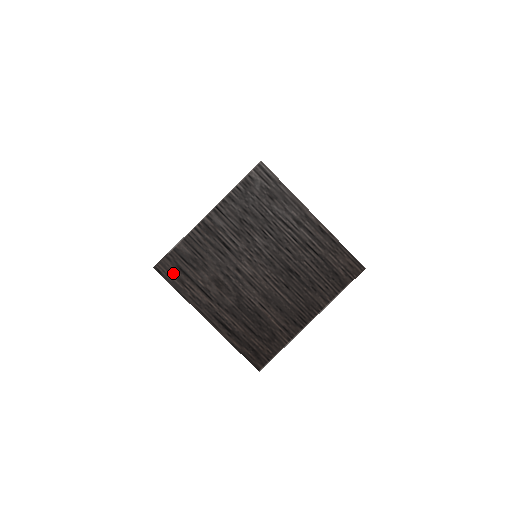
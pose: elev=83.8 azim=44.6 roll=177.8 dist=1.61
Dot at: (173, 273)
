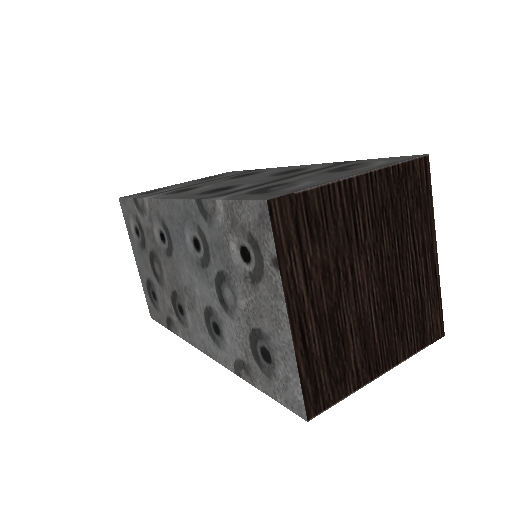
Dot at: (286, 225)
